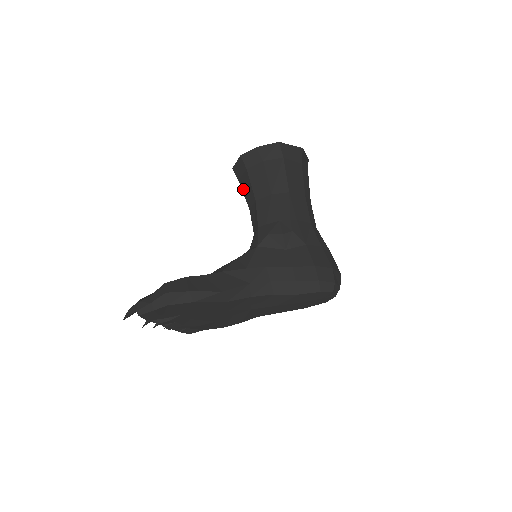
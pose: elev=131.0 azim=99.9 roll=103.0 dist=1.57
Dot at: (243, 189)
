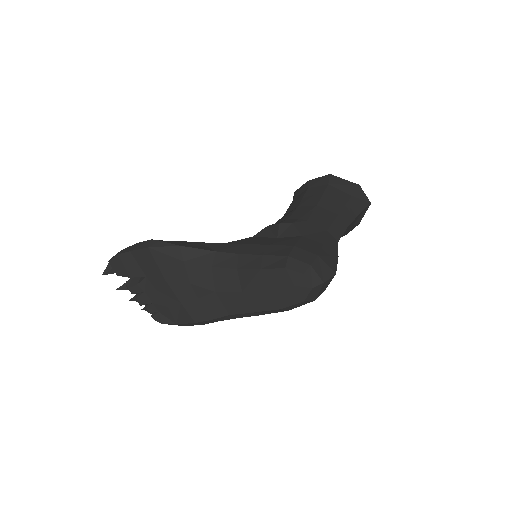
Dot at: occluded
